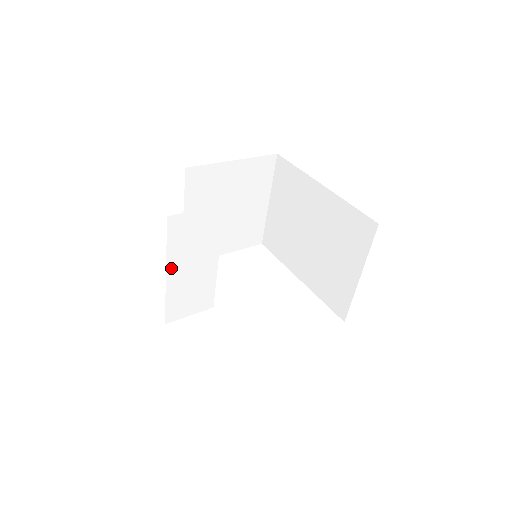
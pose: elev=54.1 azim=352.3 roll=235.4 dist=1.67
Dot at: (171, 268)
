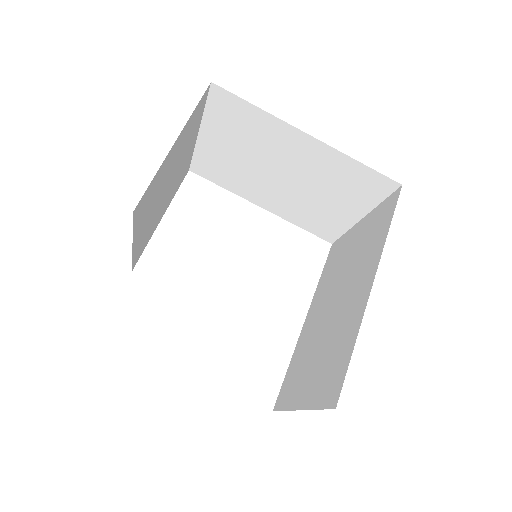
Dot at: occluded
